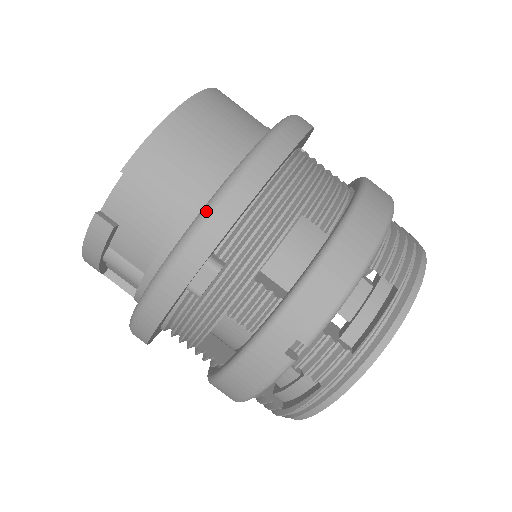
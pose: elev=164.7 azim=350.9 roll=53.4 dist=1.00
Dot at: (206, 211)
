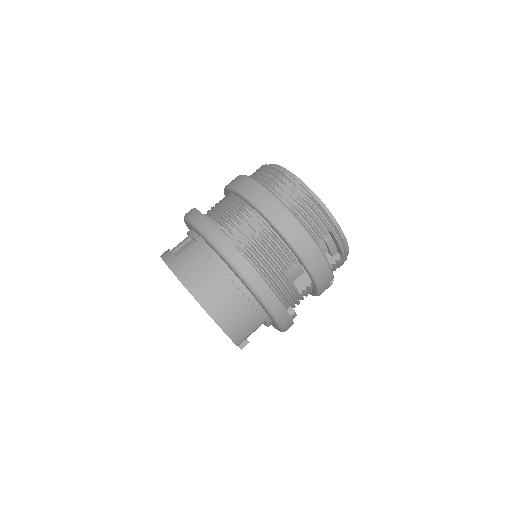
Dot at: (277, 321)
